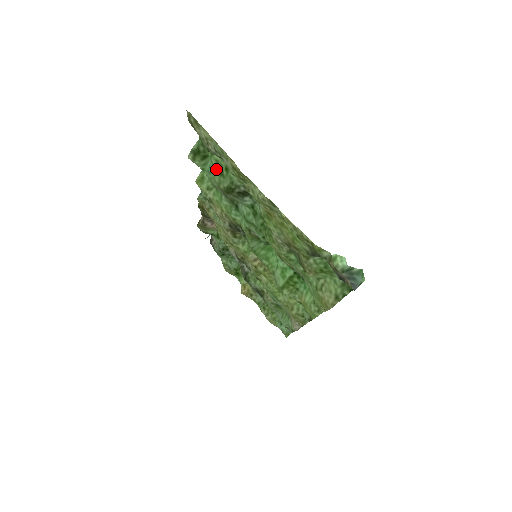
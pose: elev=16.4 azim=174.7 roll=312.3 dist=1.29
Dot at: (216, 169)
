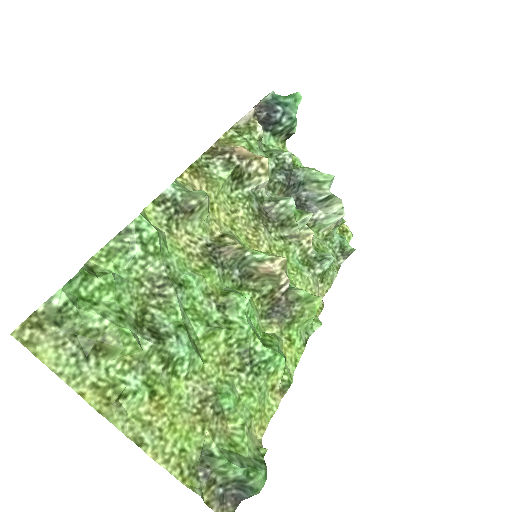
Dot at: (115, 302)
